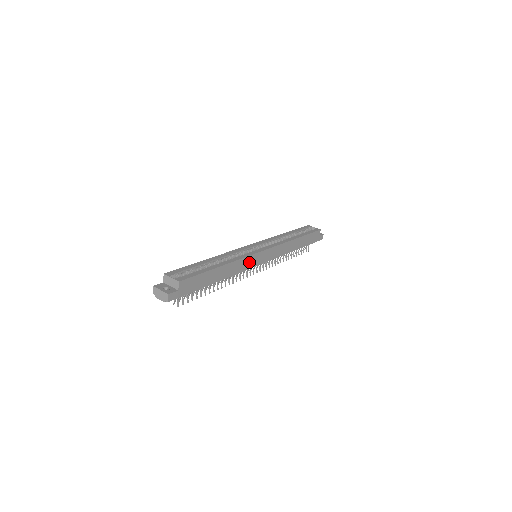
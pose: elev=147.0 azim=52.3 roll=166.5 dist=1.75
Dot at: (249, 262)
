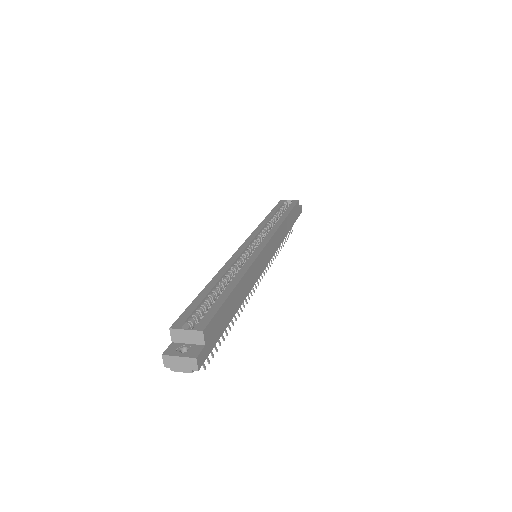
Dot at: (258, 266)
